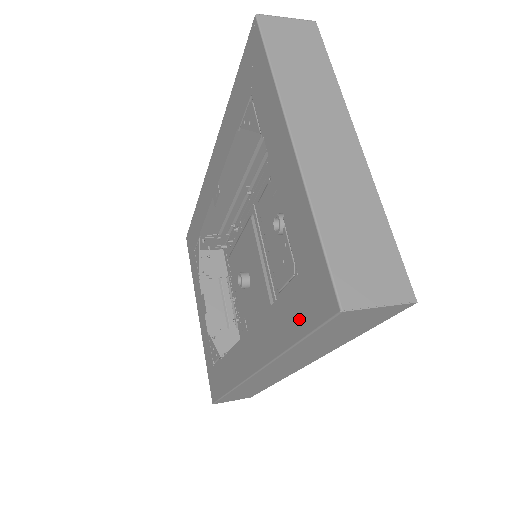
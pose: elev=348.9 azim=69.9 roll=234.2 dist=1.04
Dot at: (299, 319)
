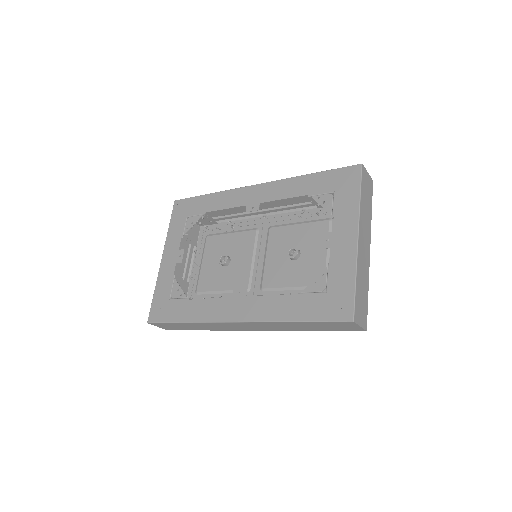
Dot at: (315, 312)
